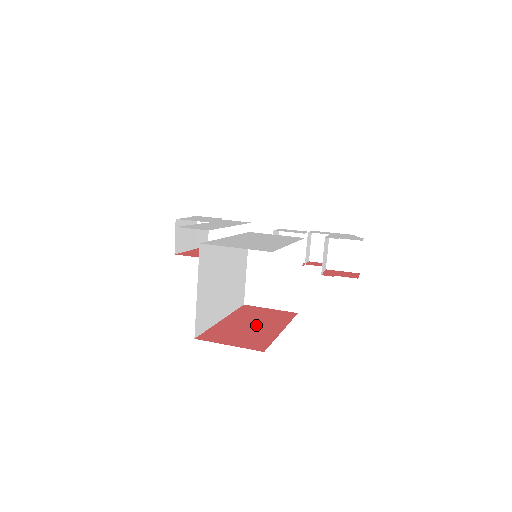
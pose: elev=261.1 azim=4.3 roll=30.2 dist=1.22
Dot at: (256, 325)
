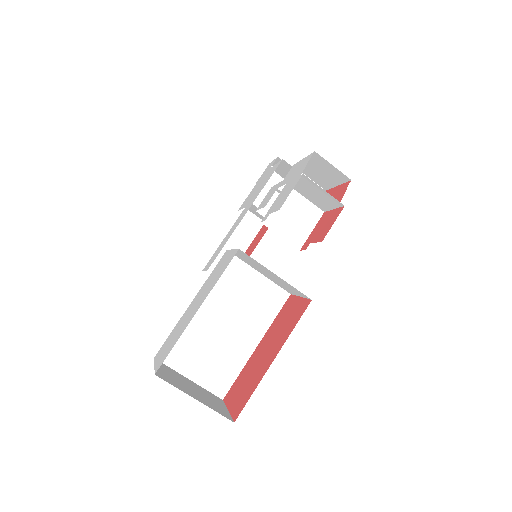
Dot at: (265, 354)
